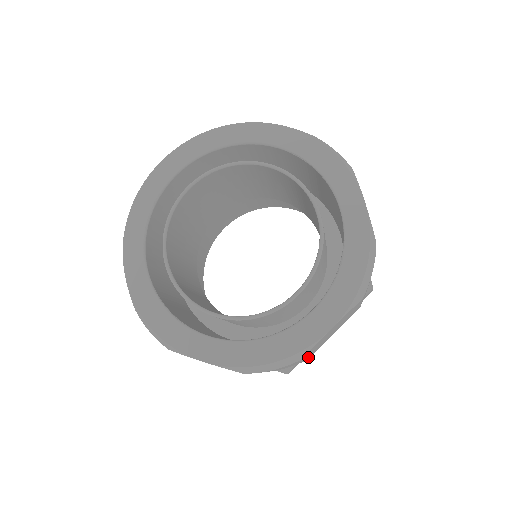
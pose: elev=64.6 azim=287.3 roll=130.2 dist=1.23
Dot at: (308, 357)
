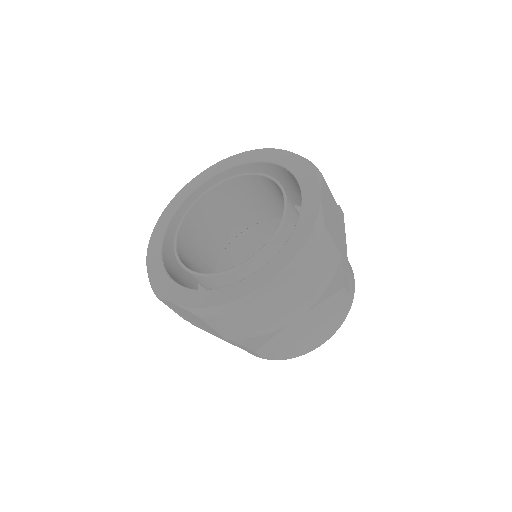
Dot at: (264, 326)
